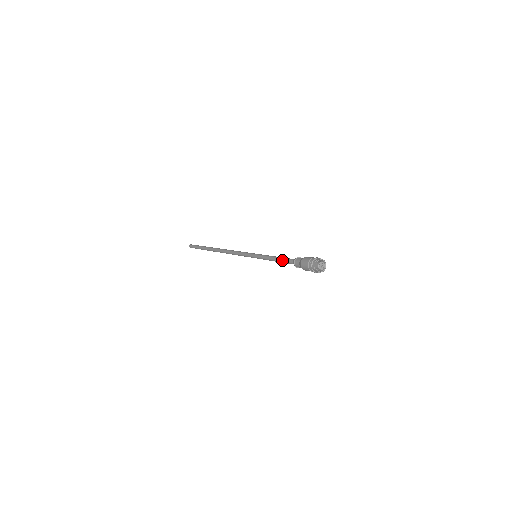
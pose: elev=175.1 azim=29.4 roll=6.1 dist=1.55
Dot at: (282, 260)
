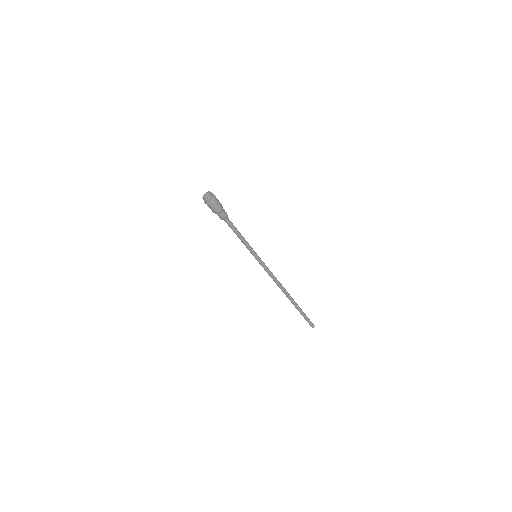
Dot at: (232, 228)
